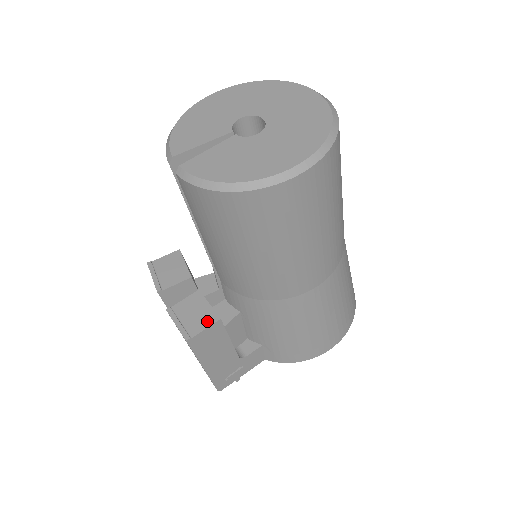
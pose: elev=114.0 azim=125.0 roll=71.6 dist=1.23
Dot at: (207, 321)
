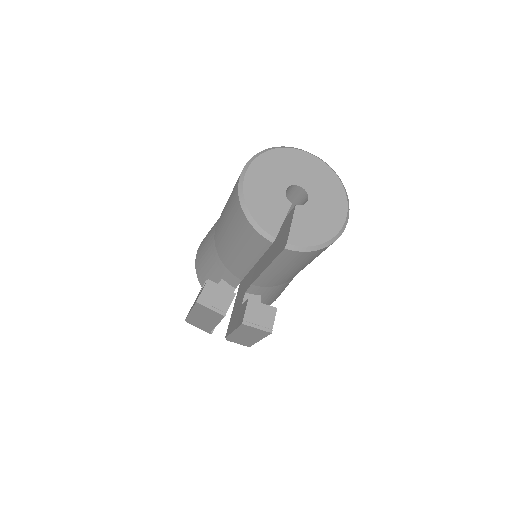
Dot at: (272, 314)
